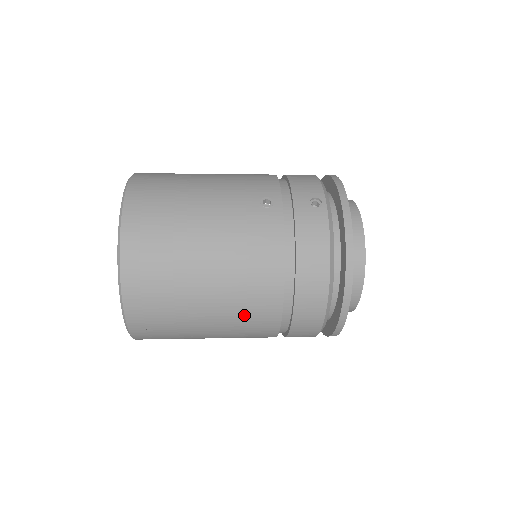
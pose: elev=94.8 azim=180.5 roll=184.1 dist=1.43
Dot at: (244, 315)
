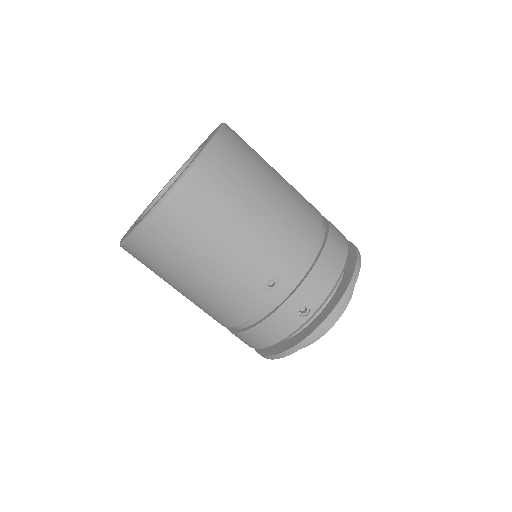
Dot at: occluded
